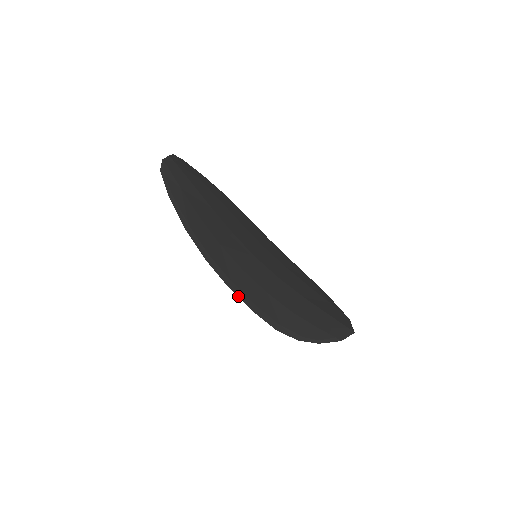
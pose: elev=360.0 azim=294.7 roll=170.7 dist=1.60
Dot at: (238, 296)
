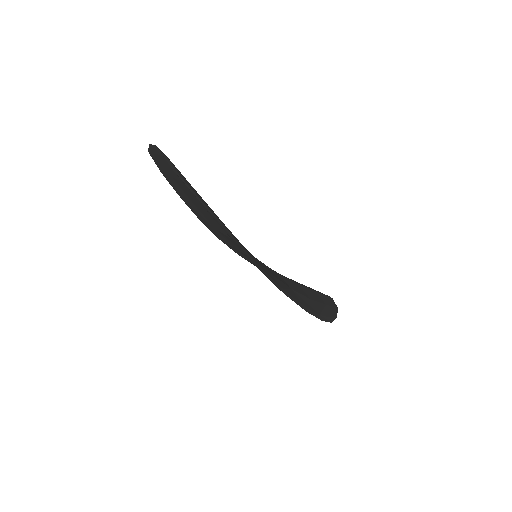
Dot at: (294, 301)
